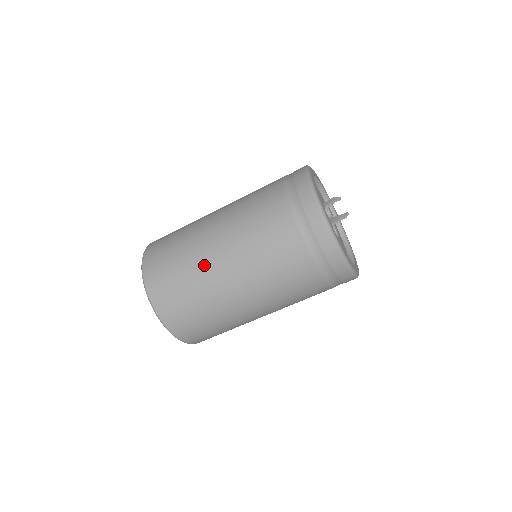
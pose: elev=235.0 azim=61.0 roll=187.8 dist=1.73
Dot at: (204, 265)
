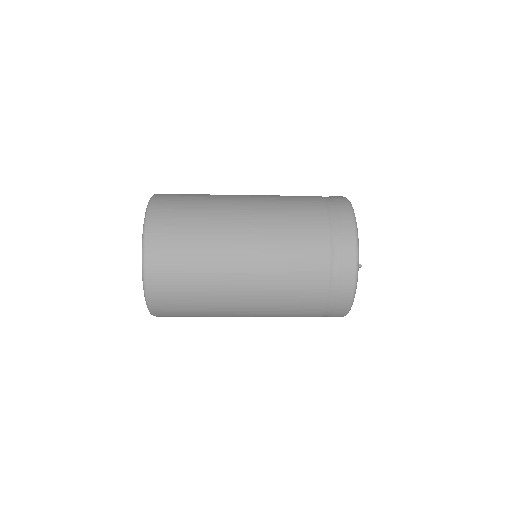
Dot at: (221, 274)
